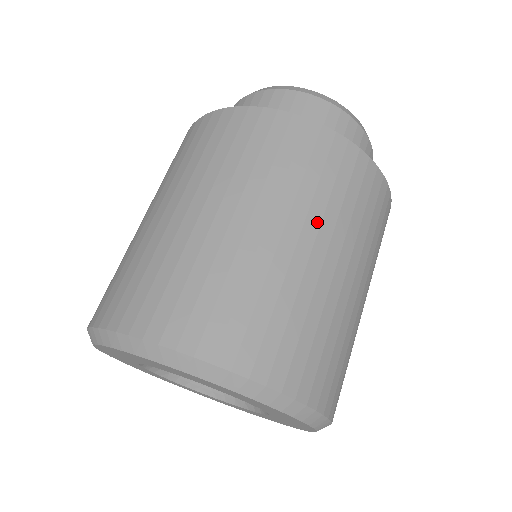
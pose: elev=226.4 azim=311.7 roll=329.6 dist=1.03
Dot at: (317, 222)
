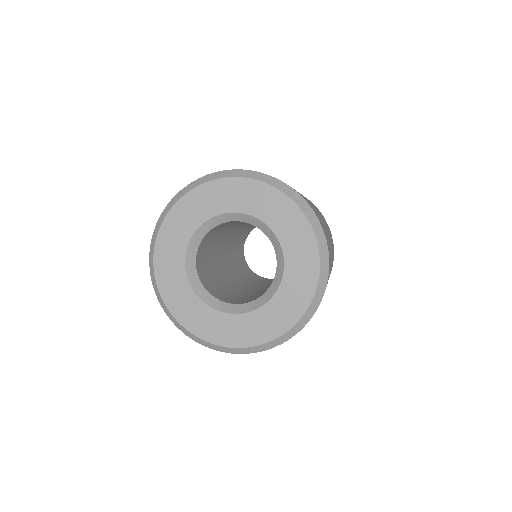
Dot at: (331, 244)
